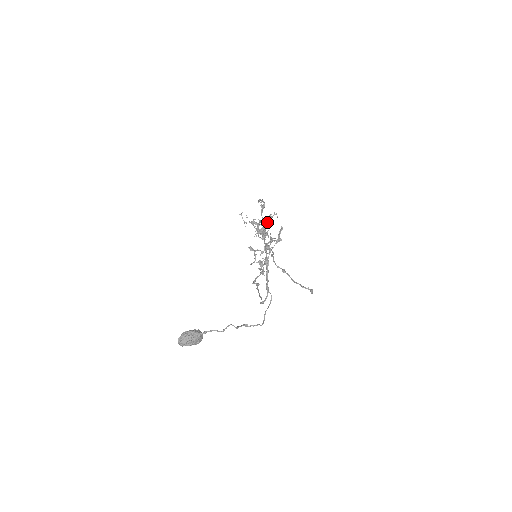
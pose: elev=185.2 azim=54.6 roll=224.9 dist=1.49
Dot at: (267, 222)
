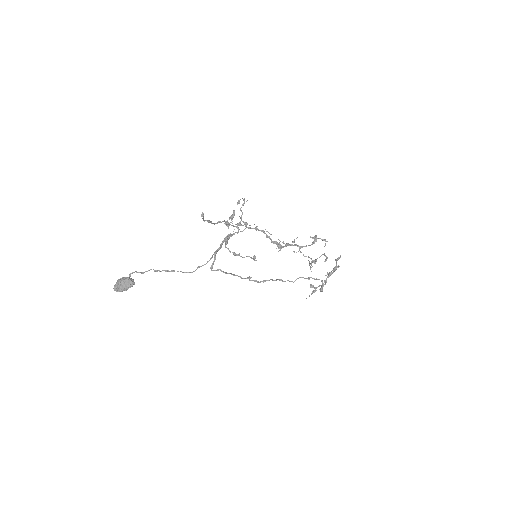
Dot at: (324, 255)
